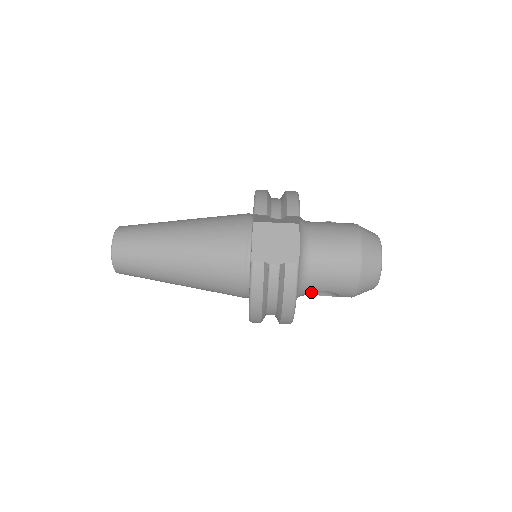
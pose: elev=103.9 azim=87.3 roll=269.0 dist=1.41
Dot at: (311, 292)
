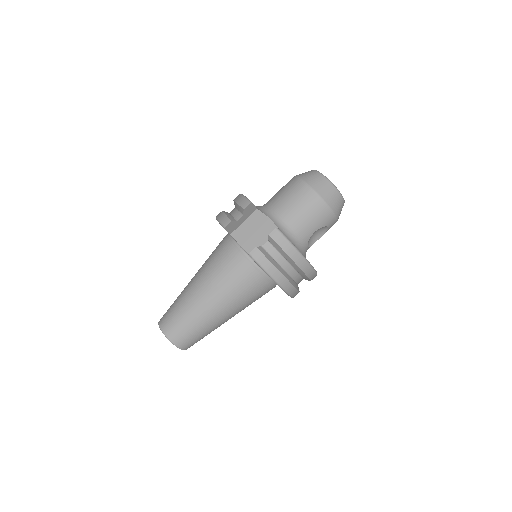
Dot at: (310, 242)
